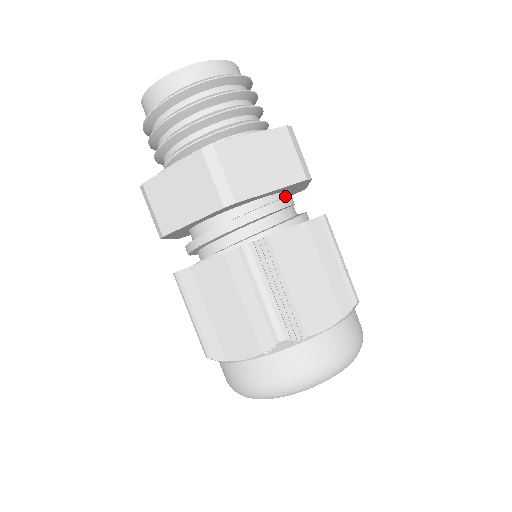
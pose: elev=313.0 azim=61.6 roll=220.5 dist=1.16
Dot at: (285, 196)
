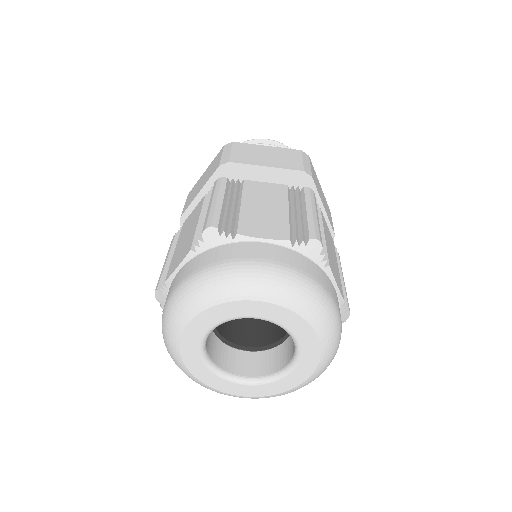
Dot at: occluded
